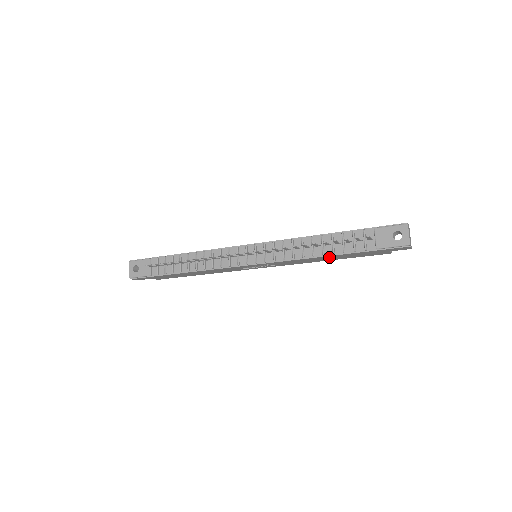
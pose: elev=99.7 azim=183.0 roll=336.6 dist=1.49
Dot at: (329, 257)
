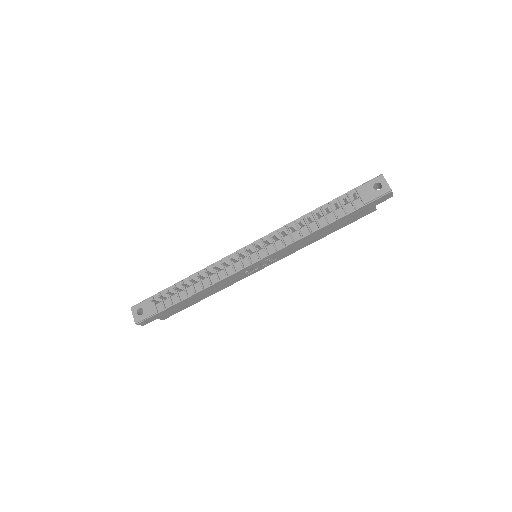
Dot at: (324, 230)
